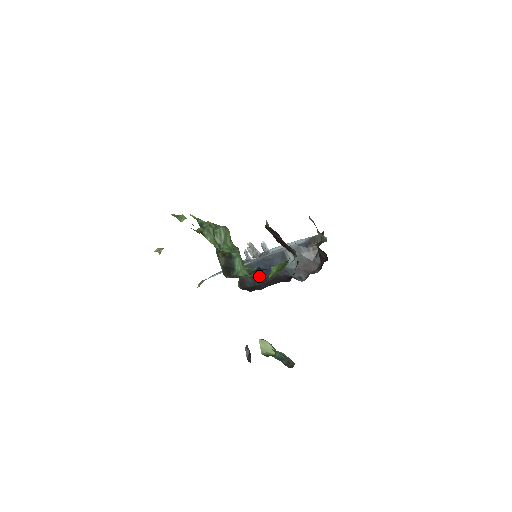
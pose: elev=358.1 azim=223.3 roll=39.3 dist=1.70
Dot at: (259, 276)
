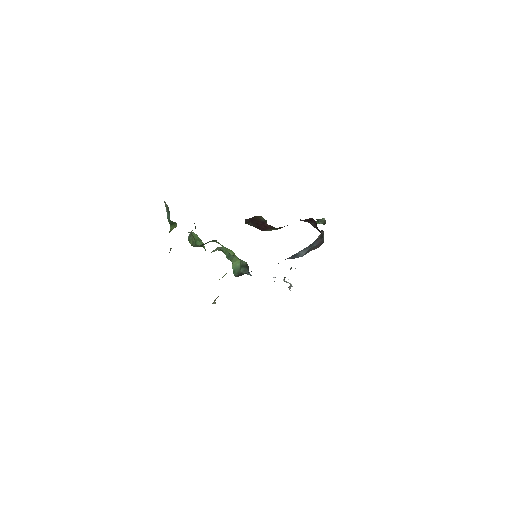
Dot at: occluded
